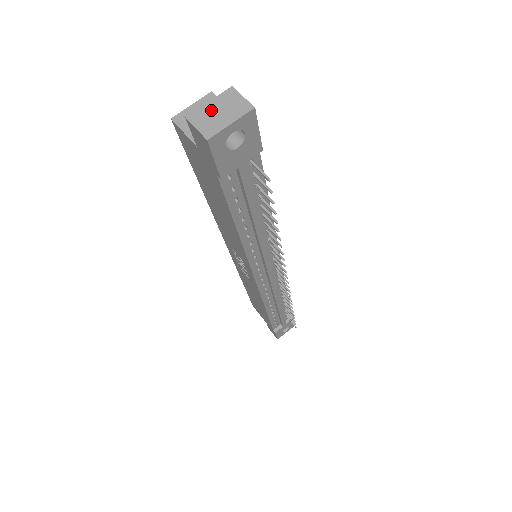
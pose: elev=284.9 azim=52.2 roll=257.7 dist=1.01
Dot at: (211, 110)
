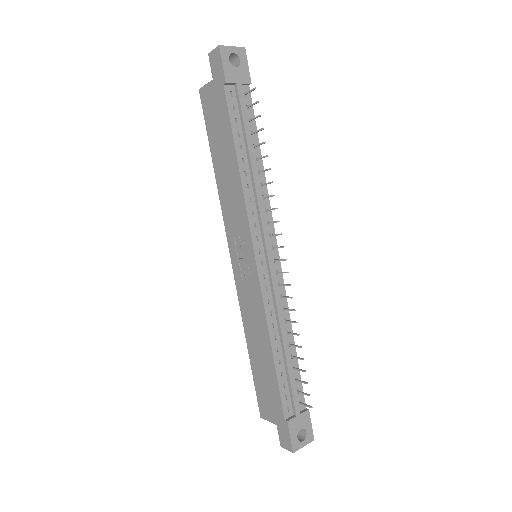
Dot at: occluded
